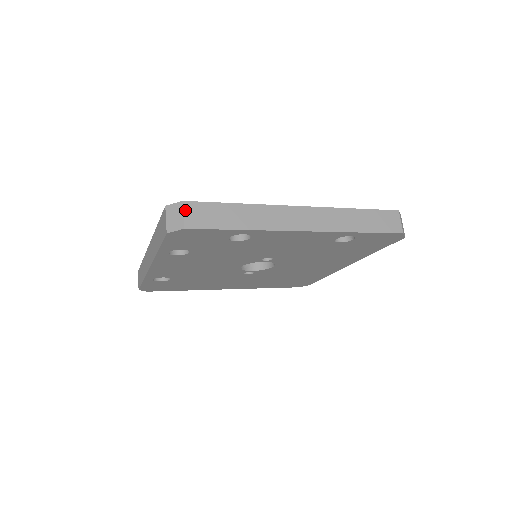
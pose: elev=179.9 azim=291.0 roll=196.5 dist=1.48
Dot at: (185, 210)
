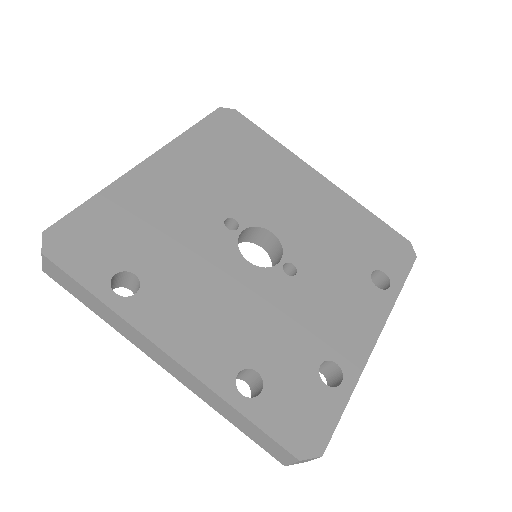
Dot at: occluded
